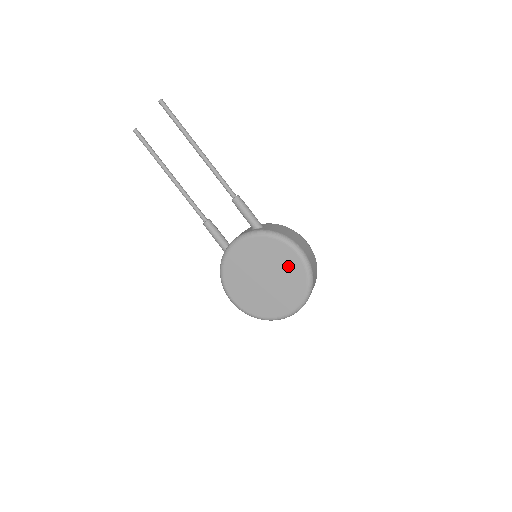
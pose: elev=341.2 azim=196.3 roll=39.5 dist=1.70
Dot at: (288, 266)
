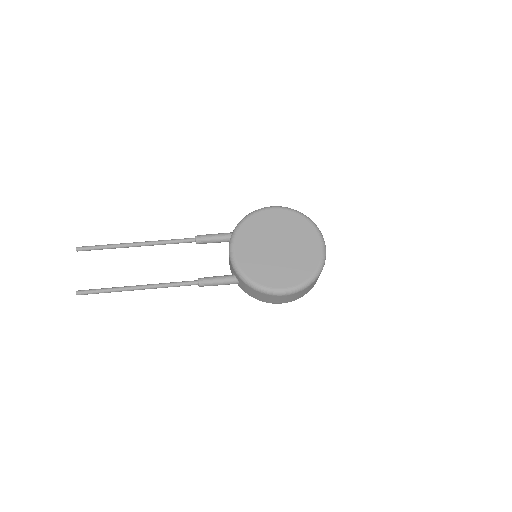
Dot at: (278, 221)
